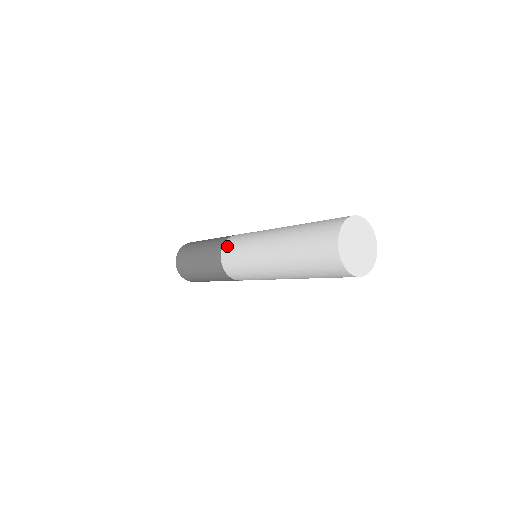
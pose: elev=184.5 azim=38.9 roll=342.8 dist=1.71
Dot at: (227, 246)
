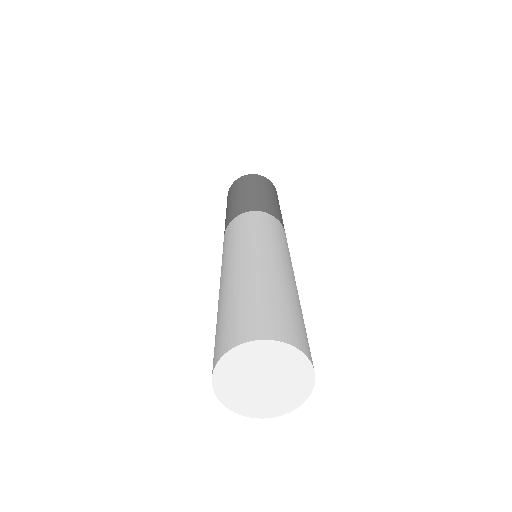
Dot at: (230, 226)
